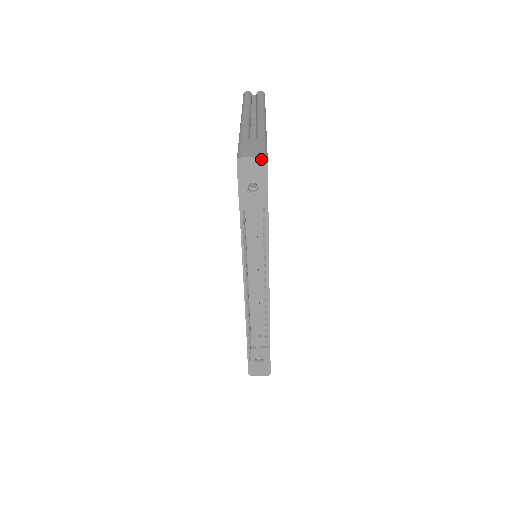
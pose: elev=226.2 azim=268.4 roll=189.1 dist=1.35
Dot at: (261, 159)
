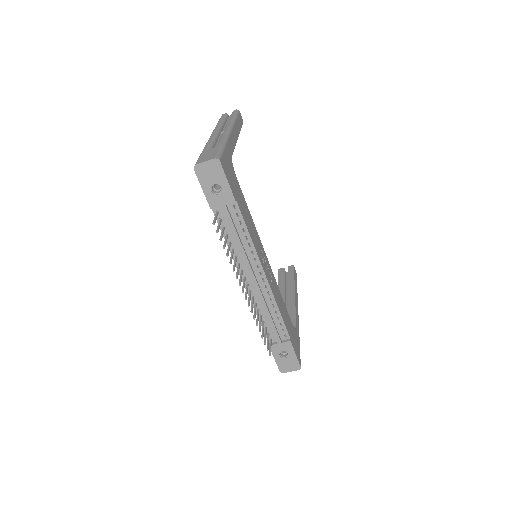
Dot at: (213, 161)
